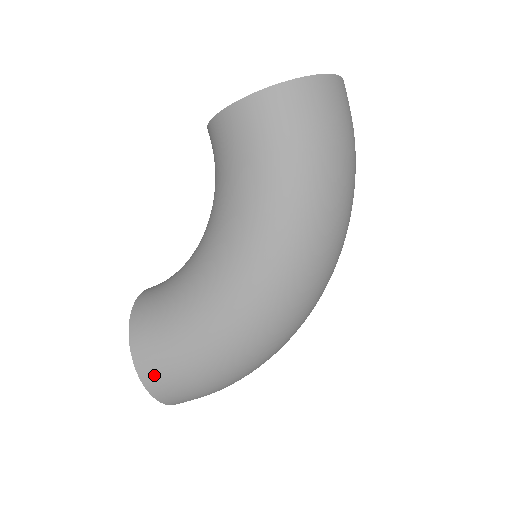
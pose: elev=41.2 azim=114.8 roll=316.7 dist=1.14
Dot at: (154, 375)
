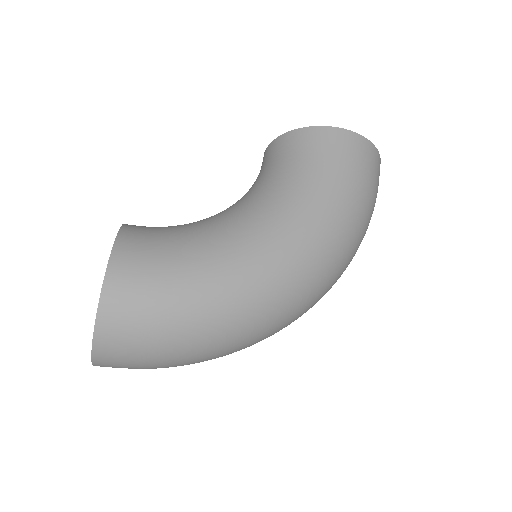
Dot at: (124, 292)
